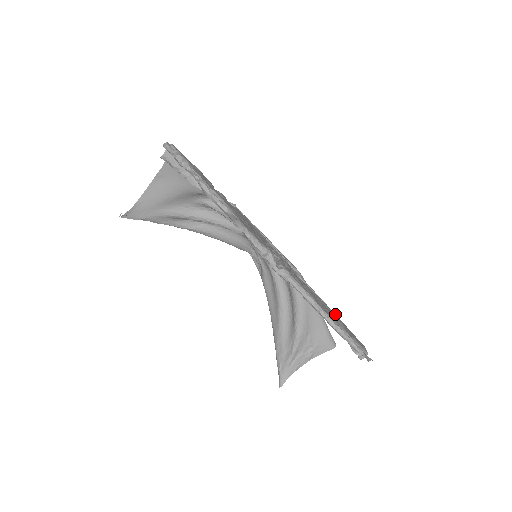
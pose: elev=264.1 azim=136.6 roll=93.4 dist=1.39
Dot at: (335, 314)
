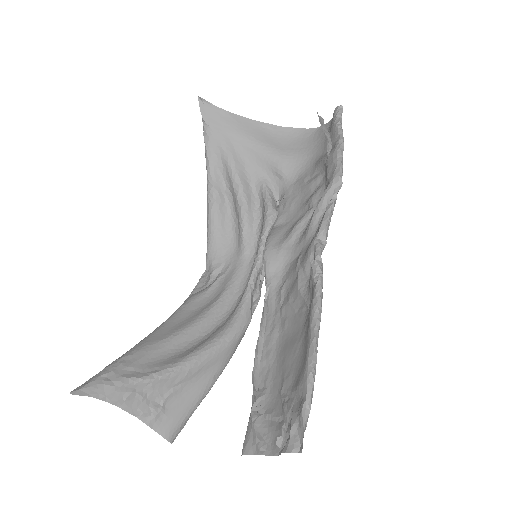
Dot at: occluded
